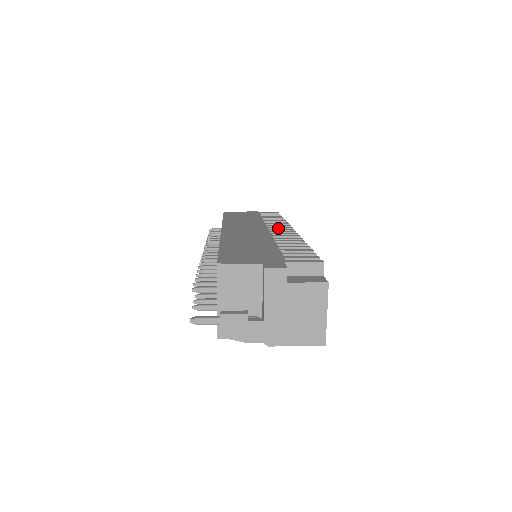
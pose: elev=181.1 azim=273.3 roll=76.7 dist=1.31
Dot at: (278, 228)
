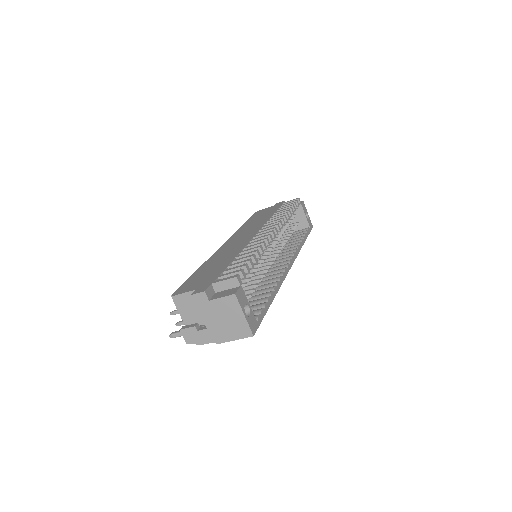
Dot at: (267, 228)
